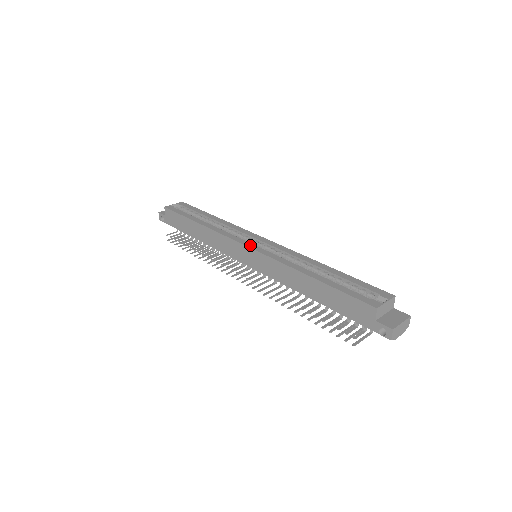
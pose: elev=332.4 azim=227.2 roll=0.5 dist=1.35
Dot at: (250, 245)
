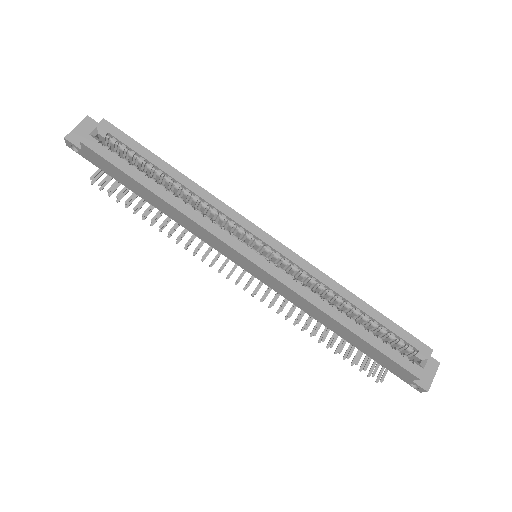
Dot at: (256, 259)
